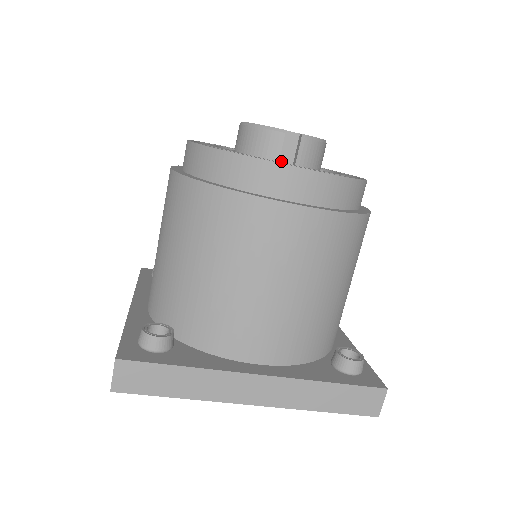
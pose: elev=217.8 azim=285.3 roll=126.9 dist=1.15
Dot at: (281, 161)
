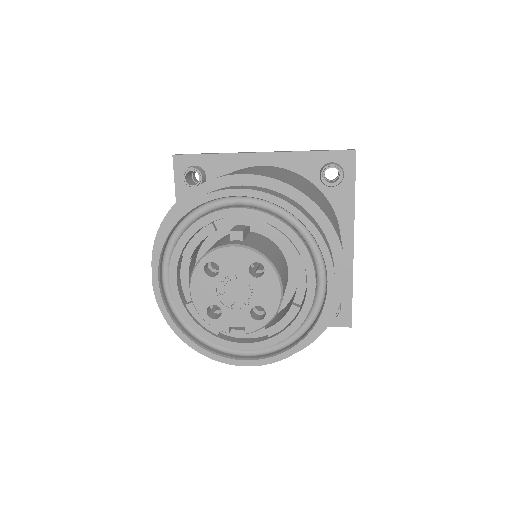
Dot at: occluded
